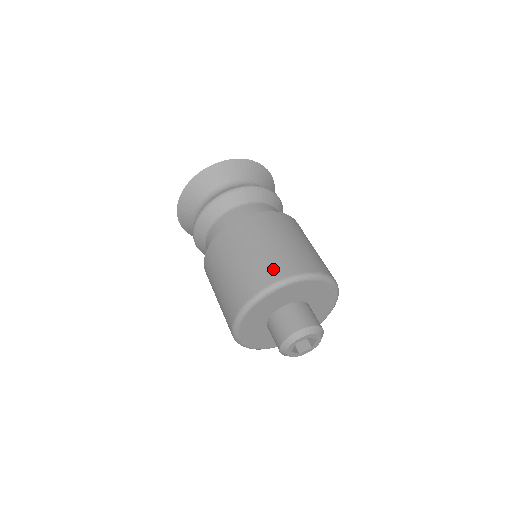
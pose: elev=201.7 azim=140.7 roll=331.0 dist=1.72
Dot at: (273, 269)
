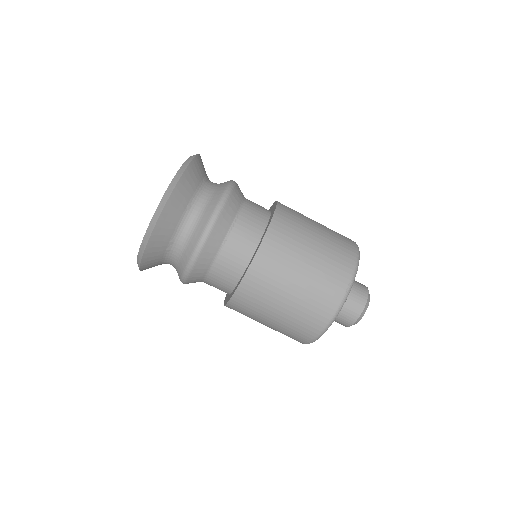
Dot at: (345, 241)
